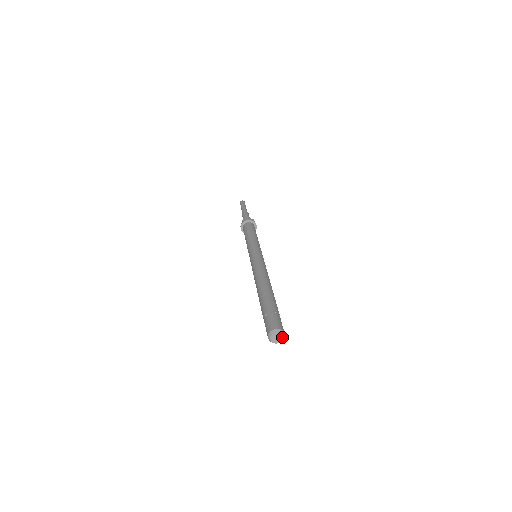
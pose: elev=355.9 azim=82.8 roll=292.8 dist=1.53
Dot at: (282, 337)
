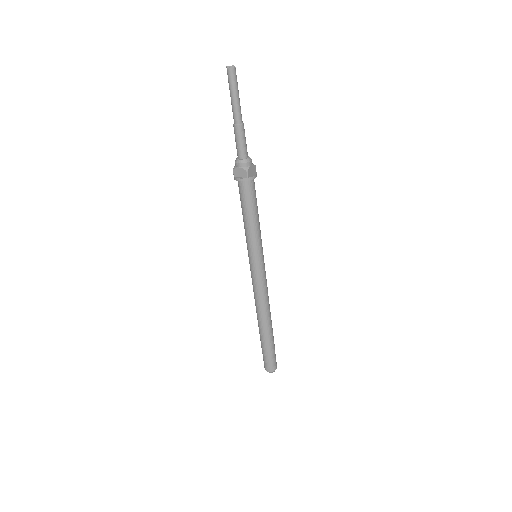
Dot at: occluded
